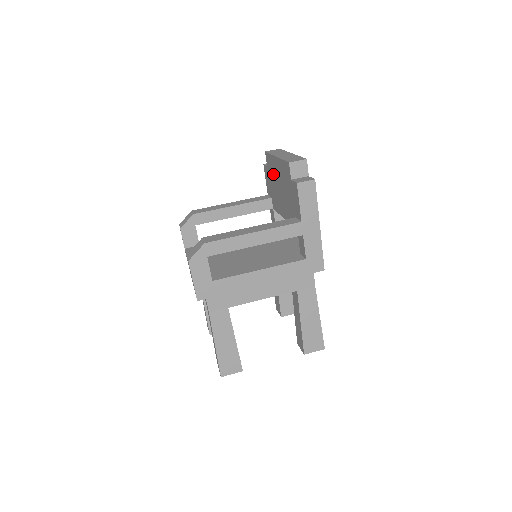
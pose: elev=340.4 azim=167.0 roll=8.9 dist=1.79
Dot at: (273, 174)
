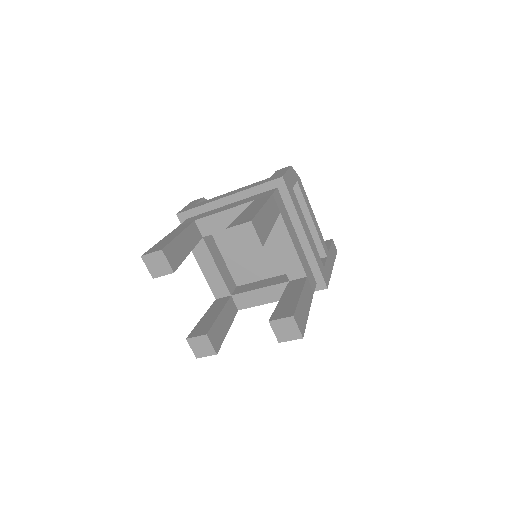
Dot at: occluded
